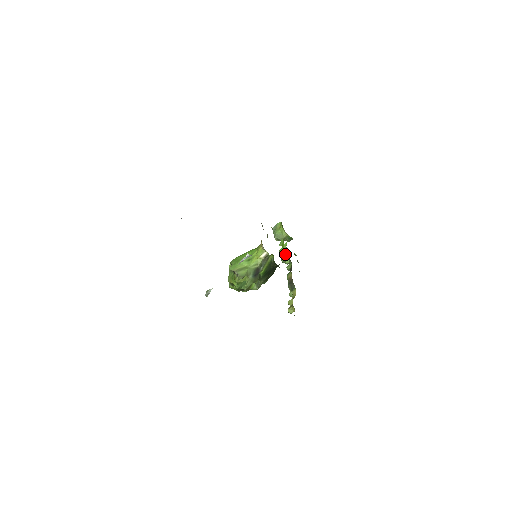
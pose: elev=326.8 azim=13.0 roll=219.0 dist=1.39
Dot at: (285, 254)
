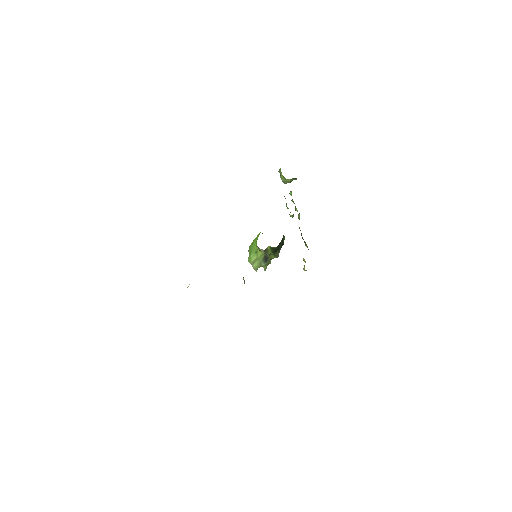
Dot at: (289, 214)
